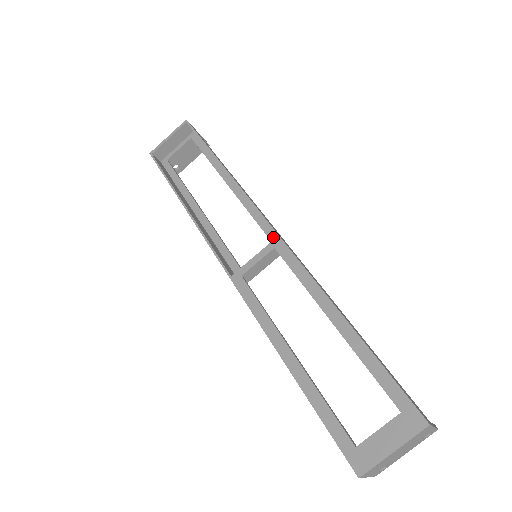
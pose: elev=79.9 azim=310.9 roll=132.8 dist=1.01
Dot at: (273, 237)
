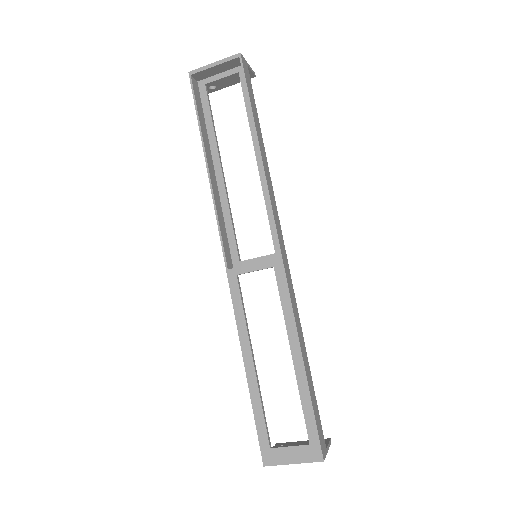
Dot at: (277, 245)
